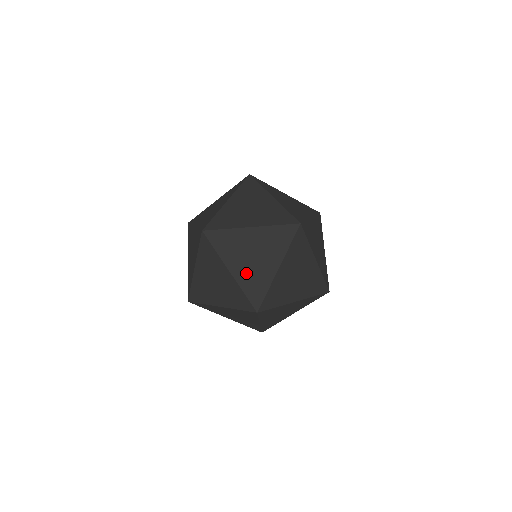
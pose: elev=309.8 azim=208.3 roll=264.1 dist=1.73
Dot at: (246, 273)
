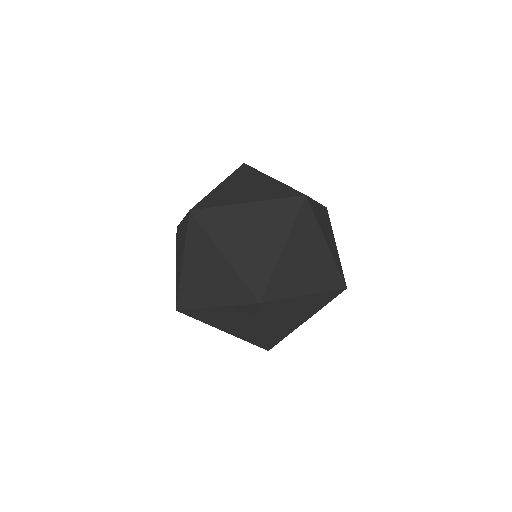
Dot at: (244, 256)
